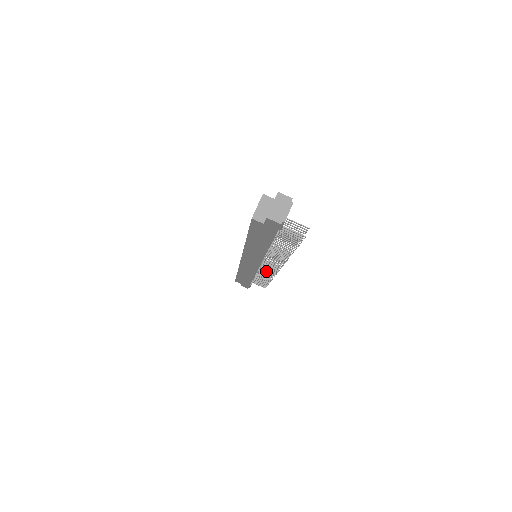
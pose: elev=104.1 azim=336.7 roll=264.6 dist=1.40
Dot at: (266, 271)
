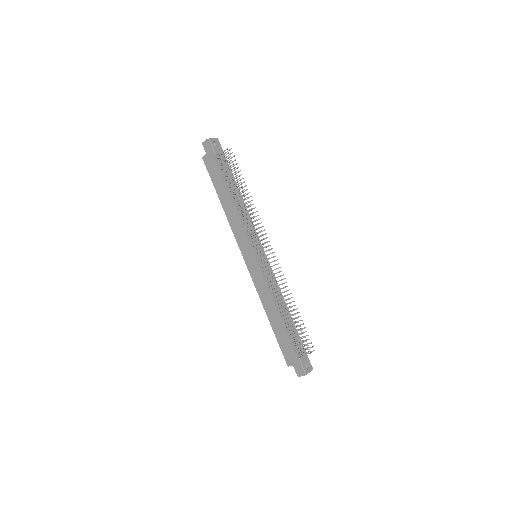
Dot at: (274, 278)
